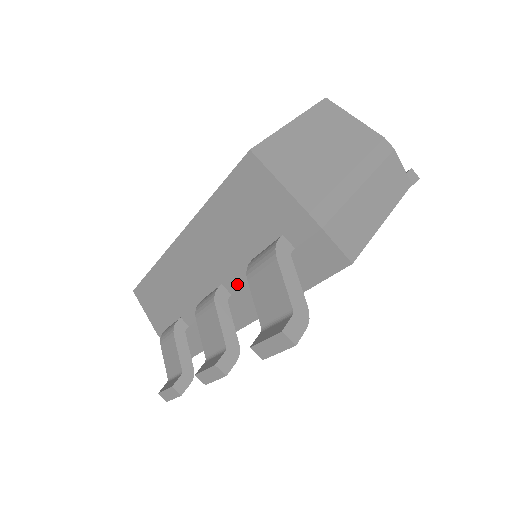
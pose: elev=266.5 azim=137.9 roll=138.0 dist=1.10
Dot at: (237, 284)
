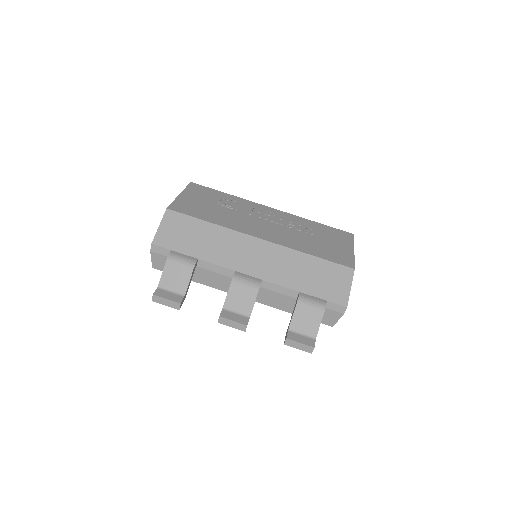
Dot at: (272, 288)
